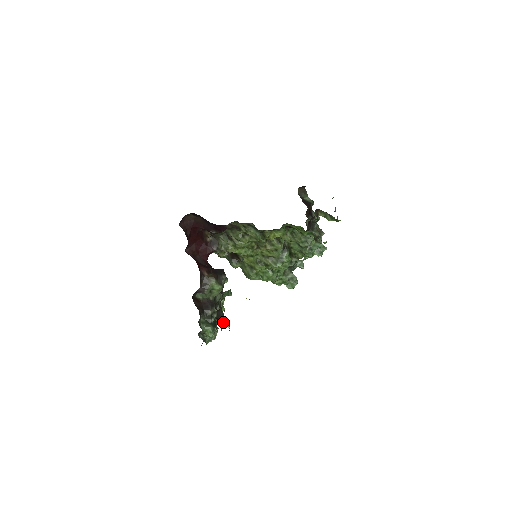
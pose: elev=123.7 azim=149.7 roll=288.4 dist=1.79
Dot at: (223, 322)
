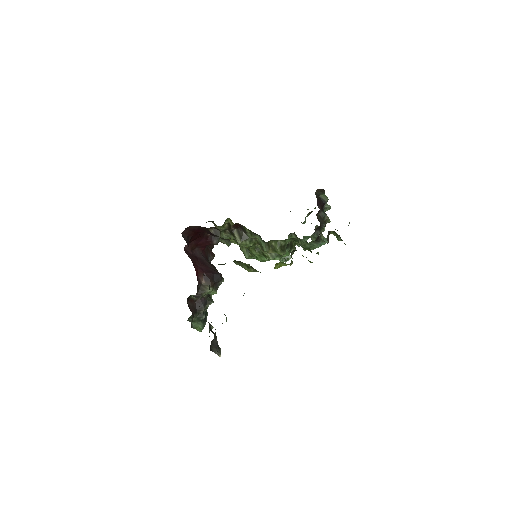
Dot at: (216, 351)
